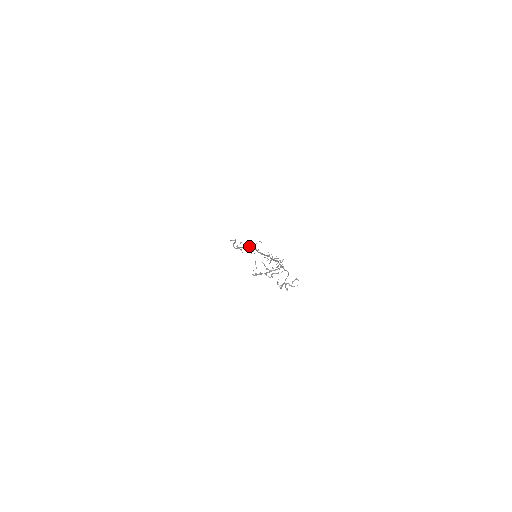
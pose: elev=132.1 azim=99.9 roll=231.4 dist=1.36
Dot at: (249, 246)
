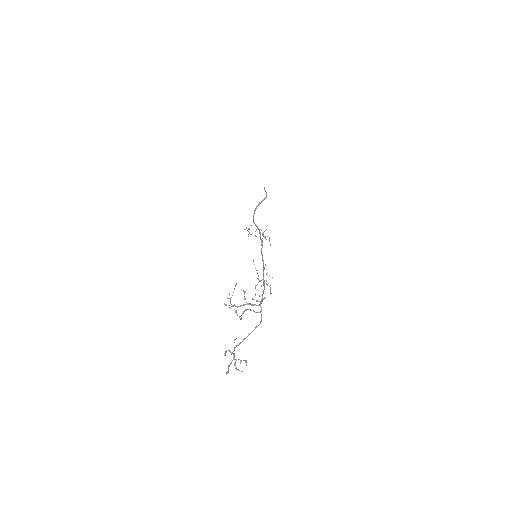
Dot at: (260, 232)
